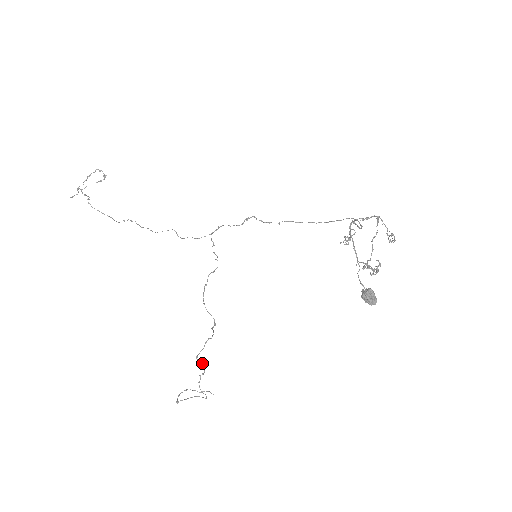
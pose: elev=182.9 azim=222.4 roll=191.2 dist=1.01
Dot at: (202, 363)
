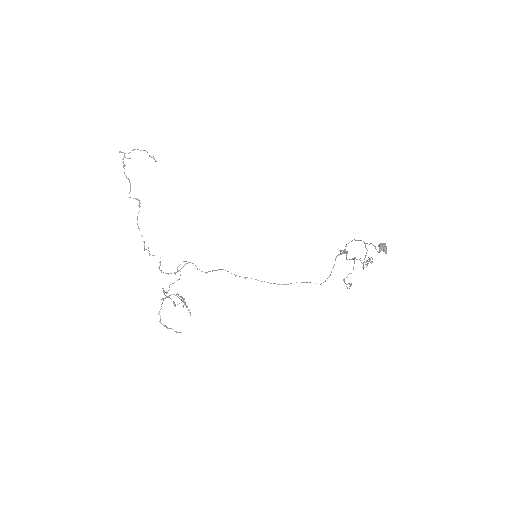
Dot at: occluded
